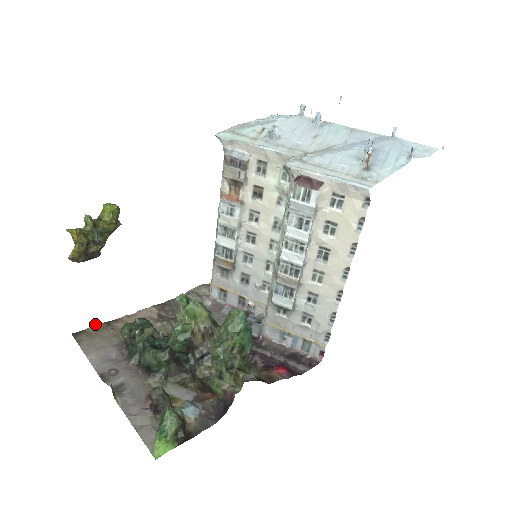
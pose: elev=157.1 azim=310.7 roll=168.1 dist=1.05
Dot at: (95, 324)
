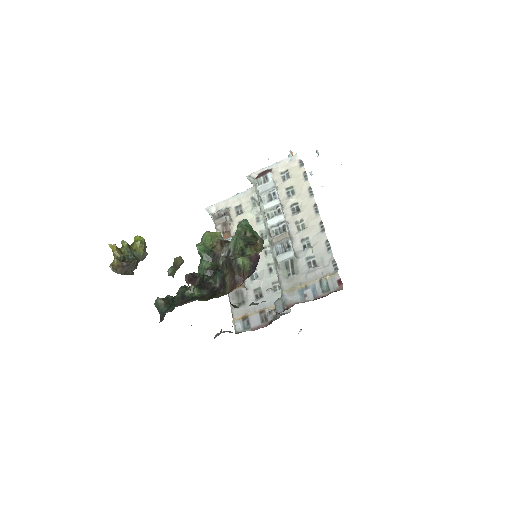
Dot at: occluded
